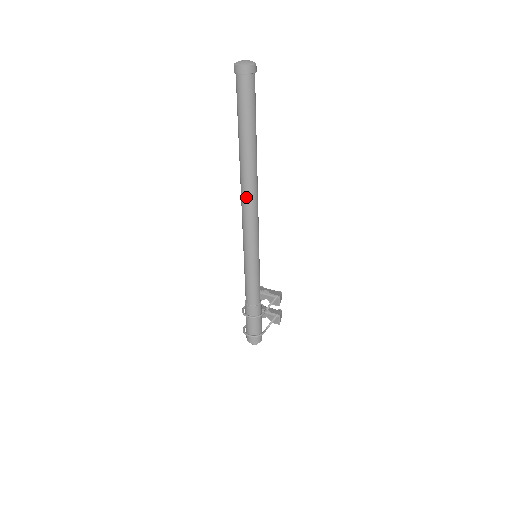
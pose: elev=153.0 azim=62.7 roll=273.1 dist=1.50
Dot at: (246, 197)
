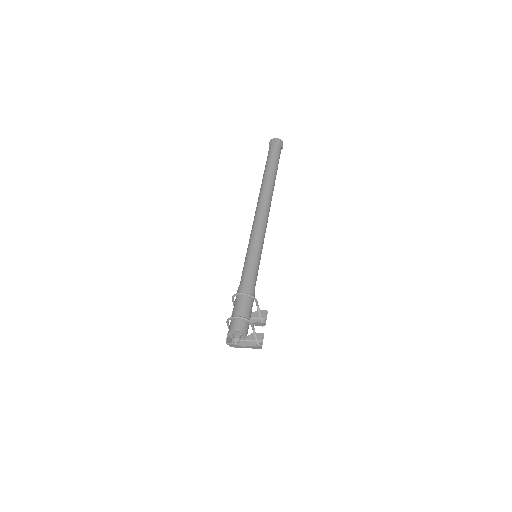
Dot at: (264, 198)
